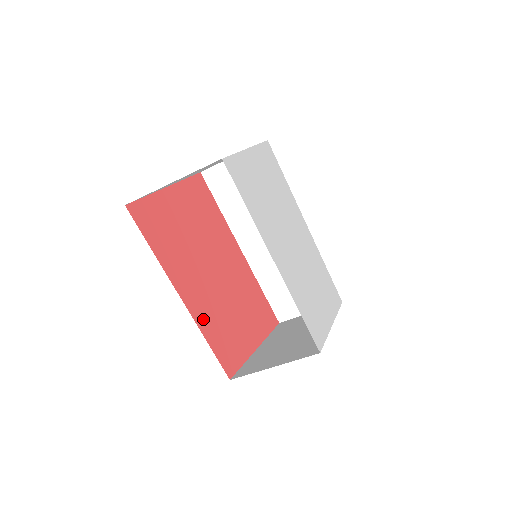
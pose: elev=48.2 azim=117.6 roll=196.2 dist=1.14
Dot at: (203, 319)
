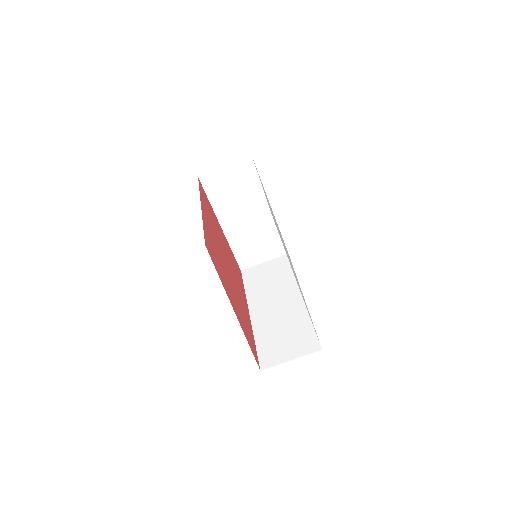
Dot at: (207, 228)
